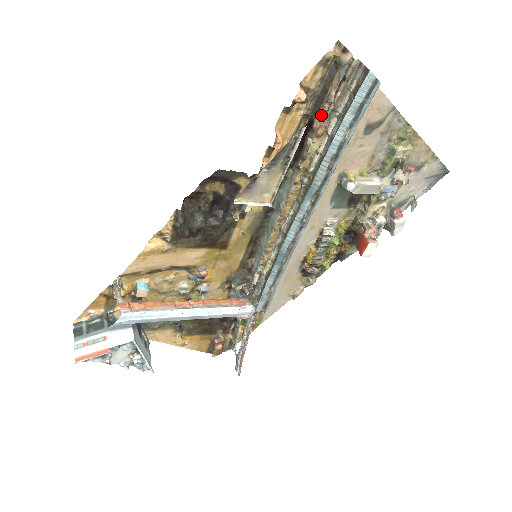
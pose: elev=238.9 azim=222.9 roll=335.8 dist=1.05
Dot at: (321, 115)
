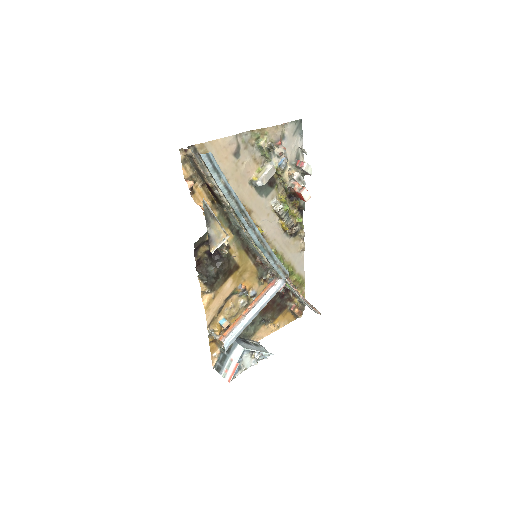
Dot at: occluded
